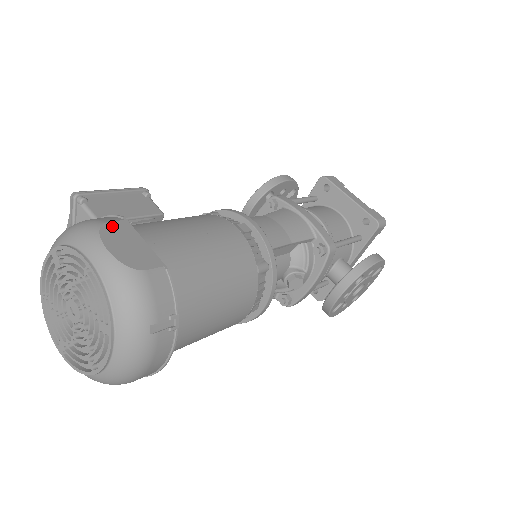
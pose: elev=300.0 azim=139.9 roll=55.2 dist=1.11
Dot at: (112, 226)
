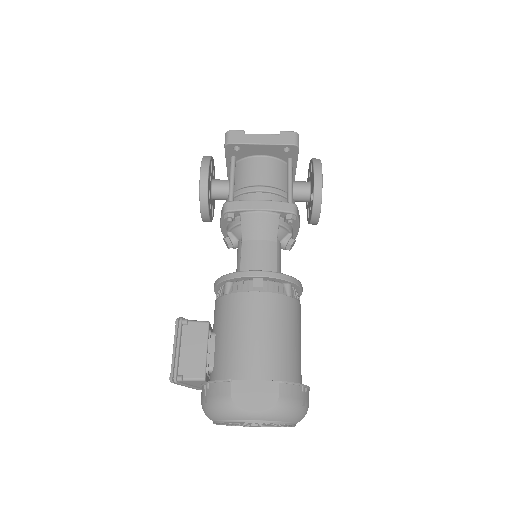
Dot at: (235, 395)
